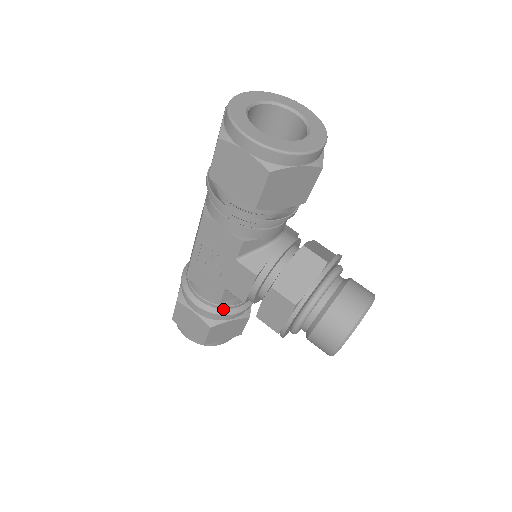
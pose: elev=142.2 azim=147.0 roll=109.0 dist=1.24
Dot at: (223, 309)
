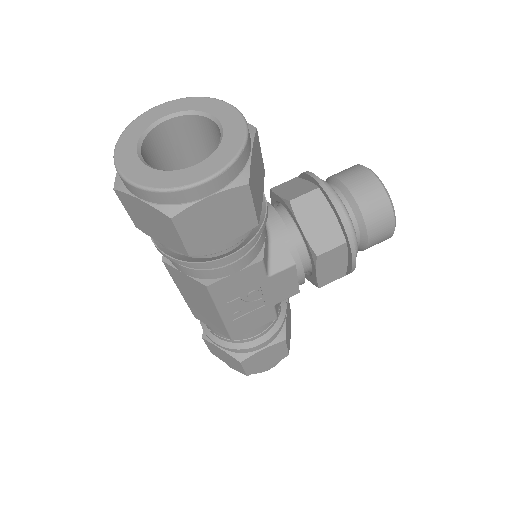
Dot at: (278, 318)
